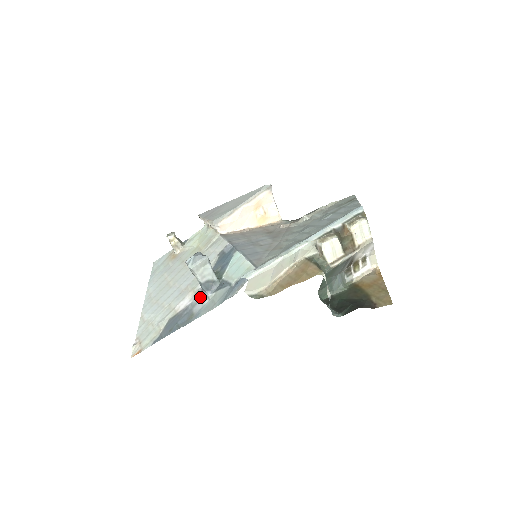
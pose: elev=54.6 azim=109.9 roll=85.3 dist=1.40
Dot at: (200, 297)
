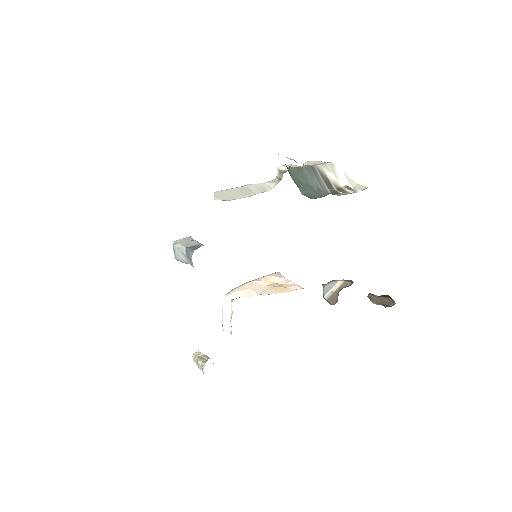
Dot at: occluded
